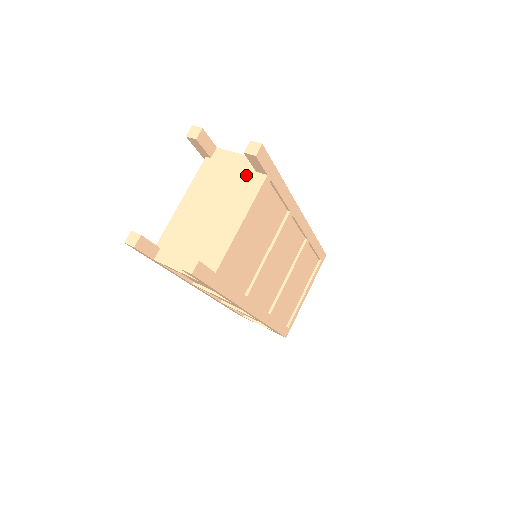
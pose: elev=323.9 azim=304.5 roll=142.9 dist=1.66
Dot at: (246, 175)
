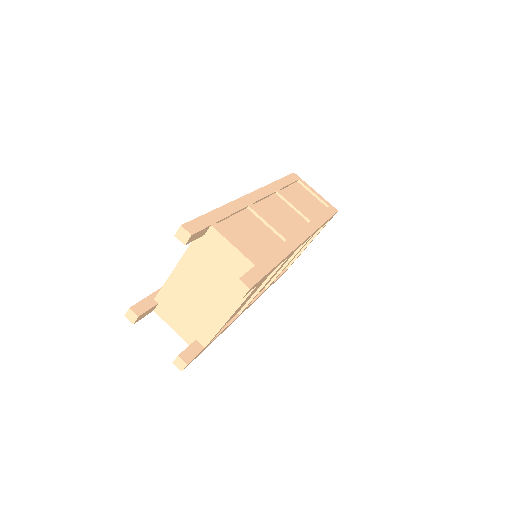
Dot at: (238, 274)
